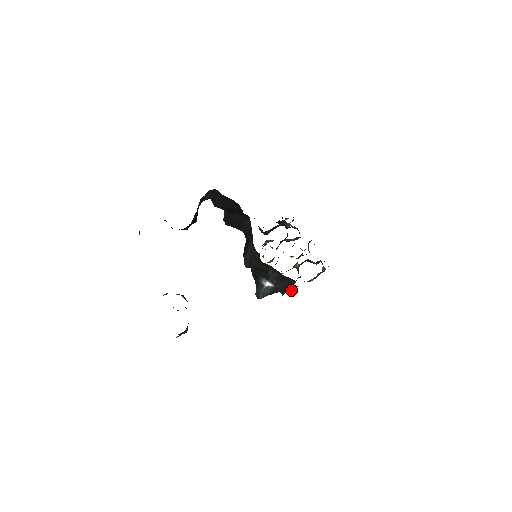
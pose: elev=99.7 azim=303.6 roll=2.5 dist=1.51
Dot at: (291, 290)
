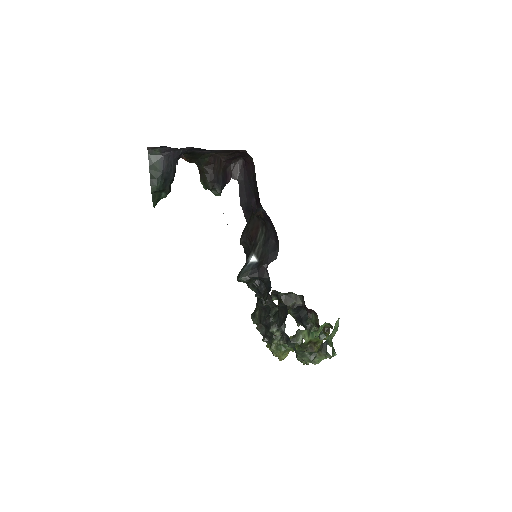
Dot at: (281, 327)
